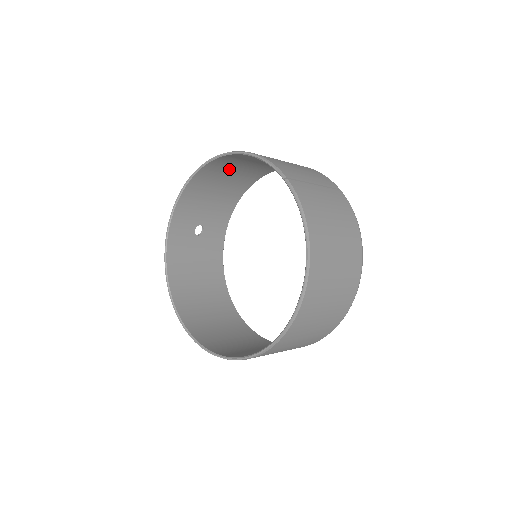
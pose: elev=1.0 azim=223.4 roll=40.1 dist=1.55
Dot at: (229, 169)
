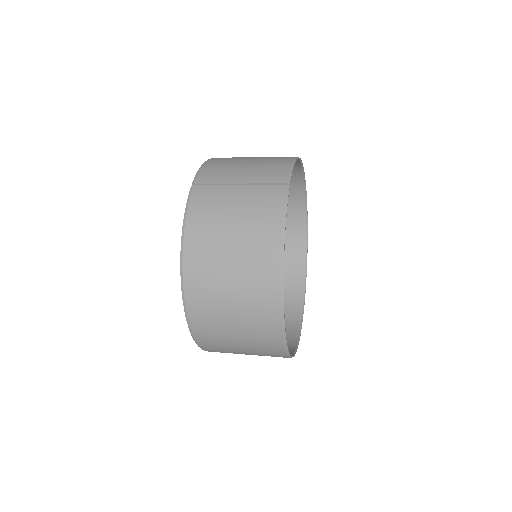
Dot at: occluded
